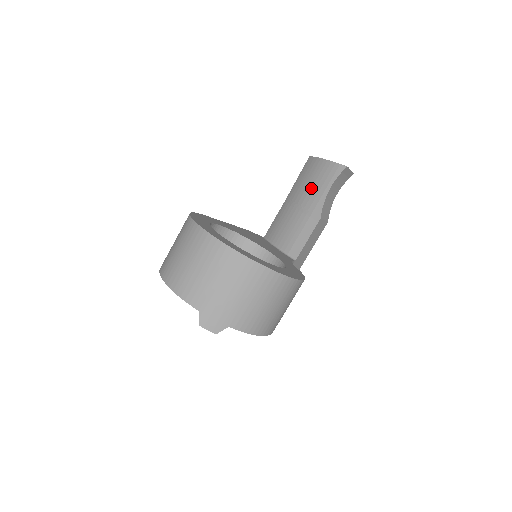
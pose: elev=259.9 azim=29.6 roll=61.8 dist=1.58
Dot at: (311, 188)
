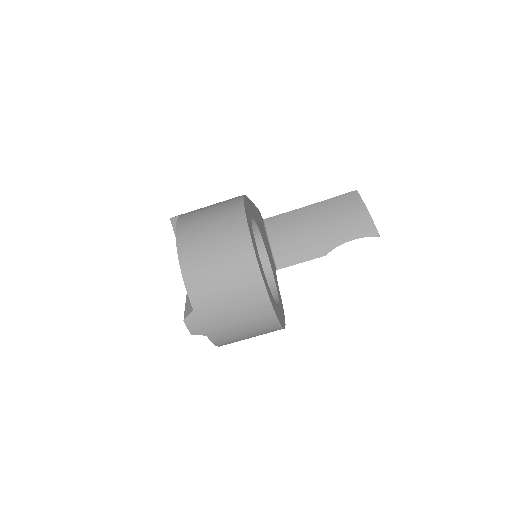
Dot at: (338, 223)
